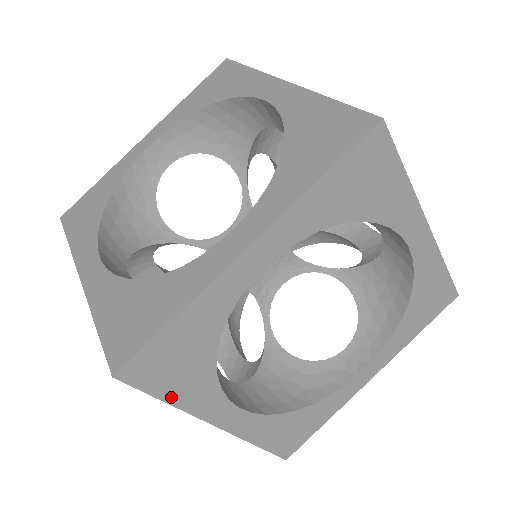
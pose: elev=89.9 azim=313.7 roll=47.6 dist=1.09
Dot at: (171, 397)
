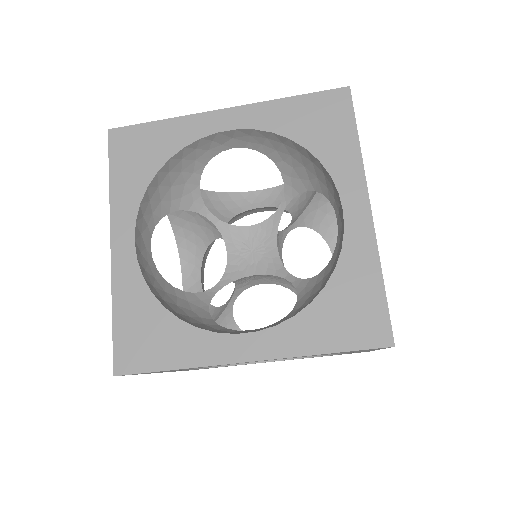
Dot at: occluded
